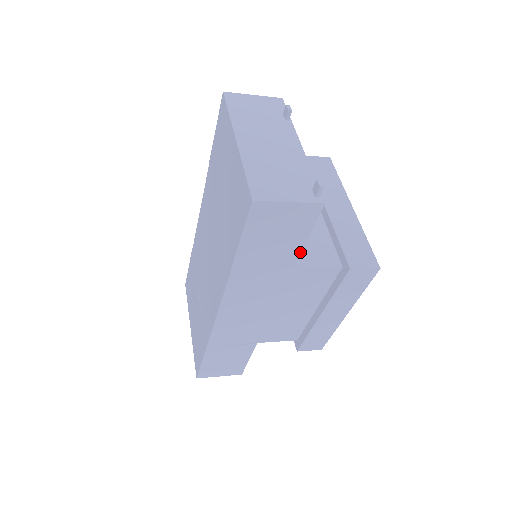
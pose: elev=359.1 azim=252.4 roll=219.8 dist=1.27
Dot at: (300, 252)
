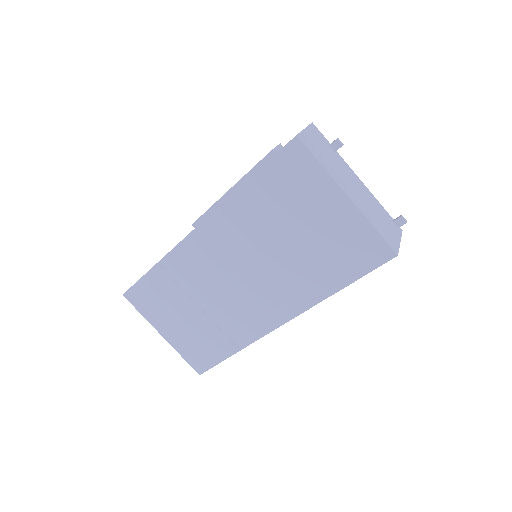
Dot at: occluded
